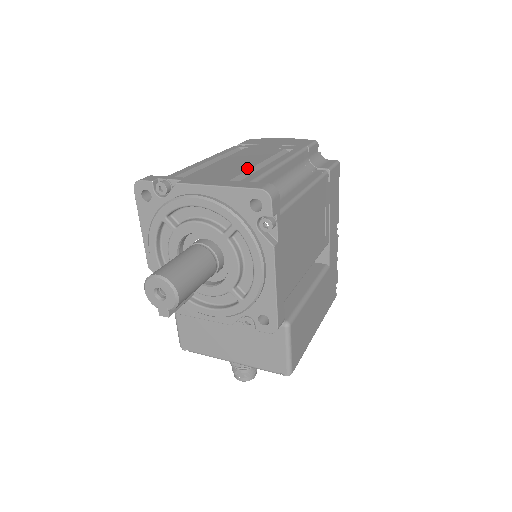
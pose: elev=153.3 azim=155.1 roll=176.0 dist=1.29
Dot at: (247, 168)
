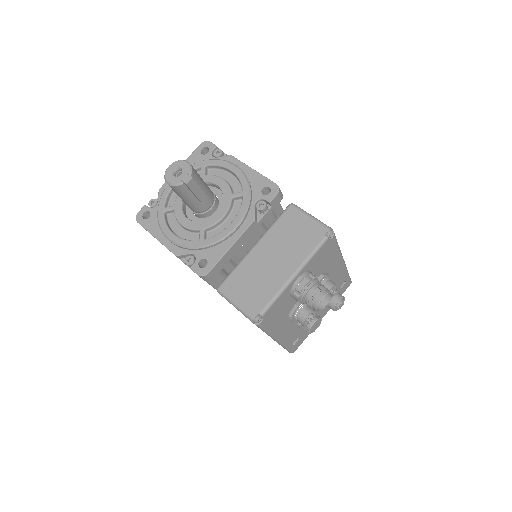
Dot at: occluded
